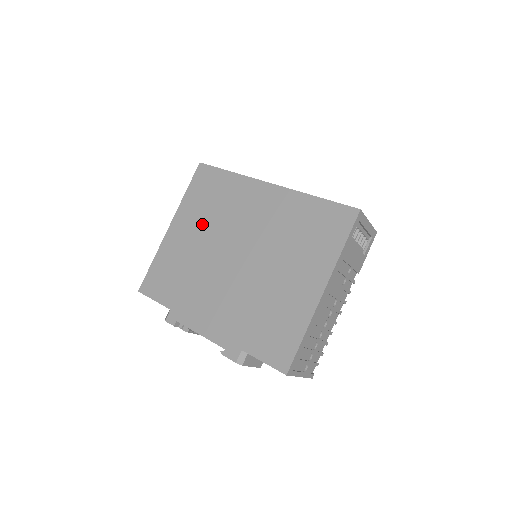
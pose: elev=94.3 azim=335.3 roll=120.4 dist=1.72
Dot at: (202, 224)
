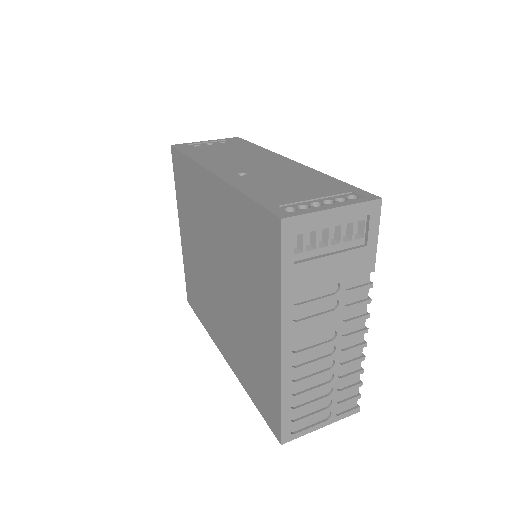
Dot at: (192, 230)
